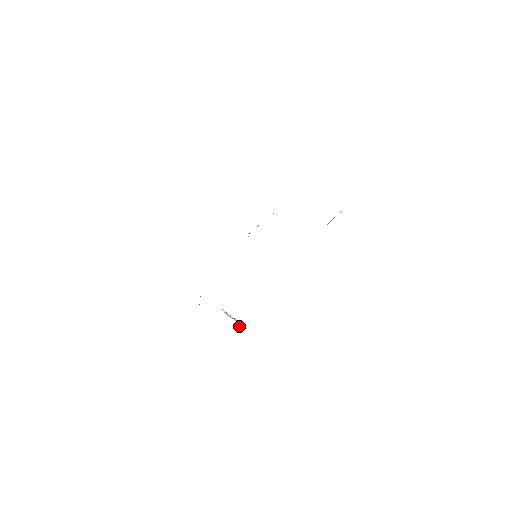
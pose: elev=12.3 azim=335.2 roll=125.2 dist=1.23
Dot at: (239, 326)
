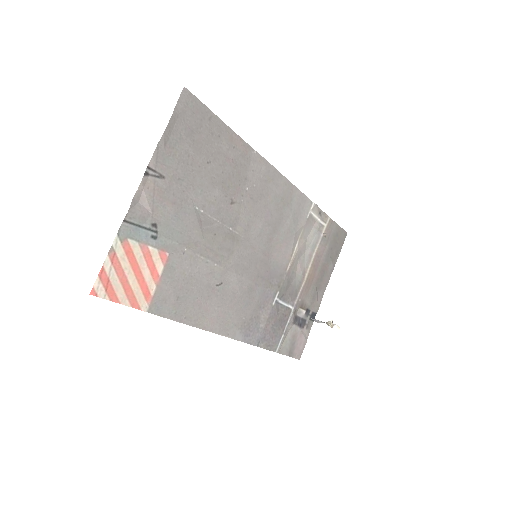
Dot at: (336, 328)
